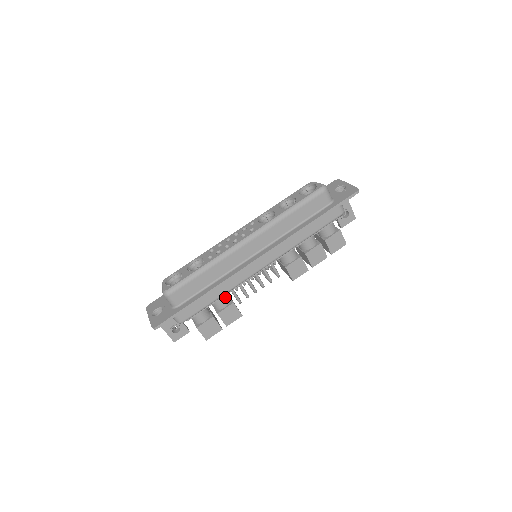
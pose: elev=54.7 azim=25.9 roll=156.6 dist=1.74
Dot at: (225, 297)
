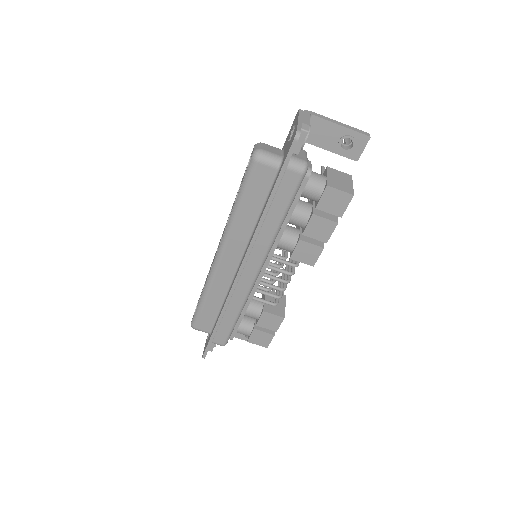
Dot at: (252, 308)
